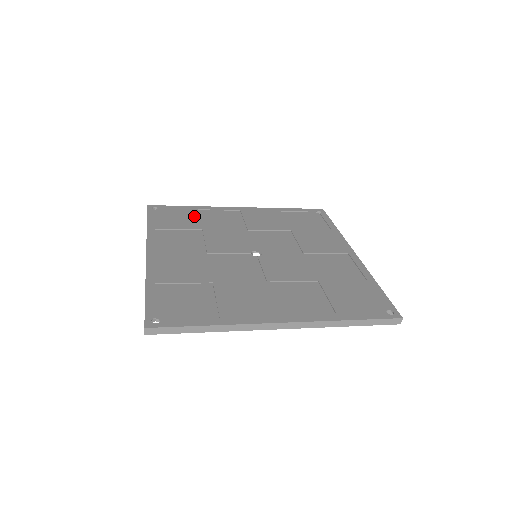
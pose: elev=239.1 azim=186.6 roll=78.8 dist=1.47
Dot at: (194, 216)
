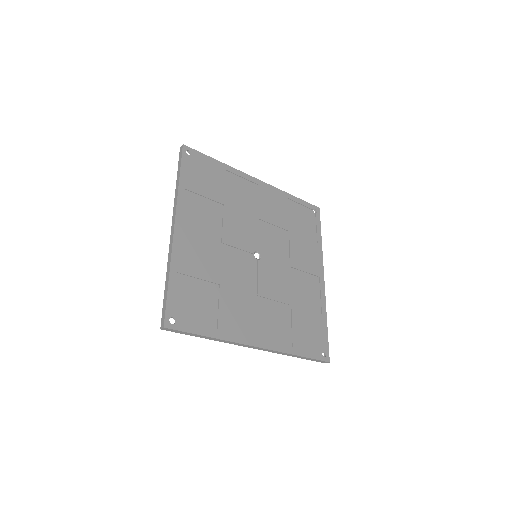
Dot at: (220, 180)
